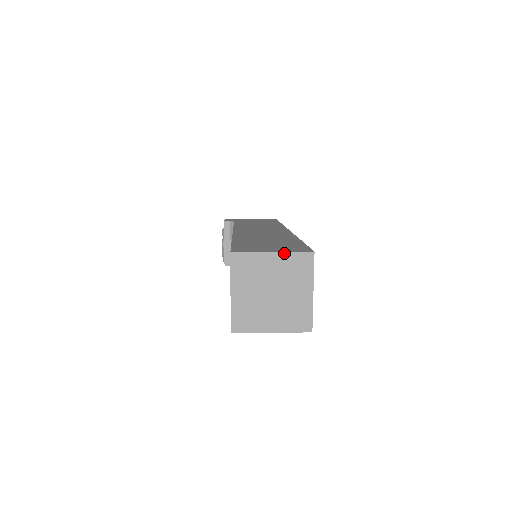
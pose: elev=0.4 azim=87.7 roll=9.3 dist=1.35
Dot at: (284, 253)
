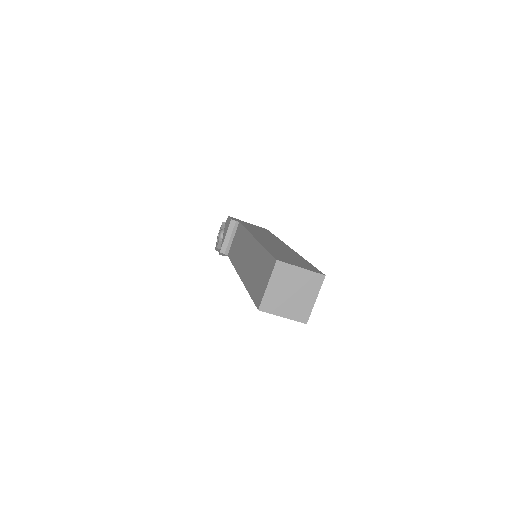
Dot at: (308, 271)
